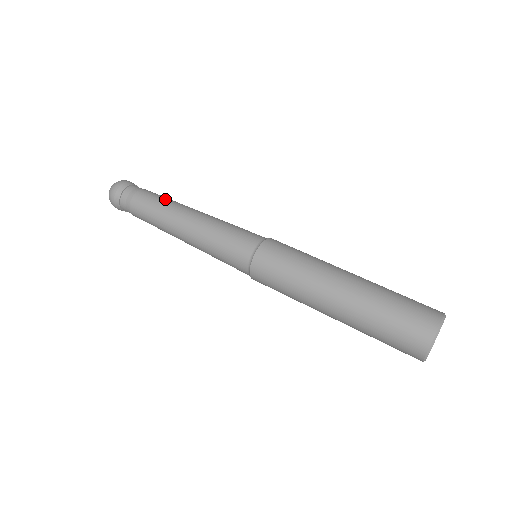
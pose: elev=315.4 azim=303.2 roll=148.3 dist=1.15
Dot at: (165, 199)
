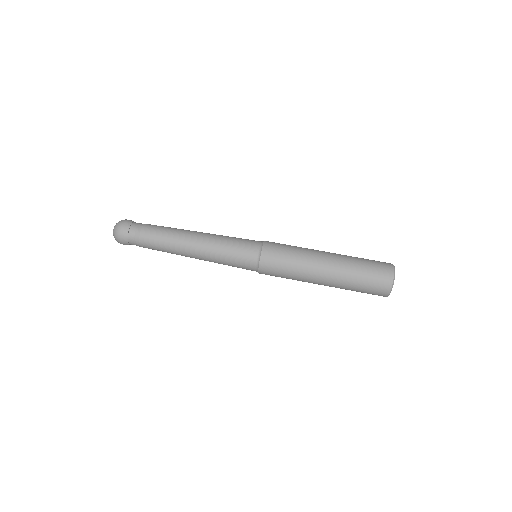
Dot at: (170, 228)
